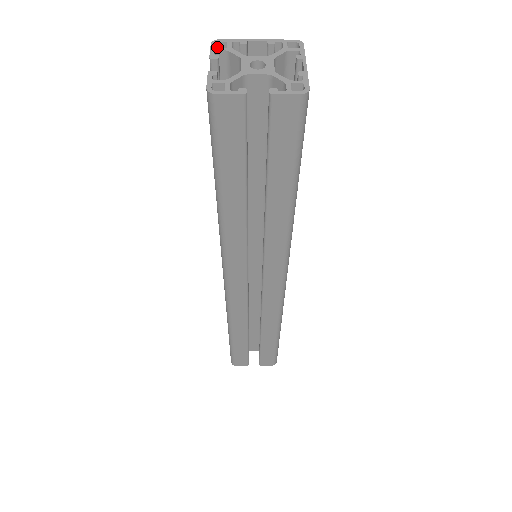
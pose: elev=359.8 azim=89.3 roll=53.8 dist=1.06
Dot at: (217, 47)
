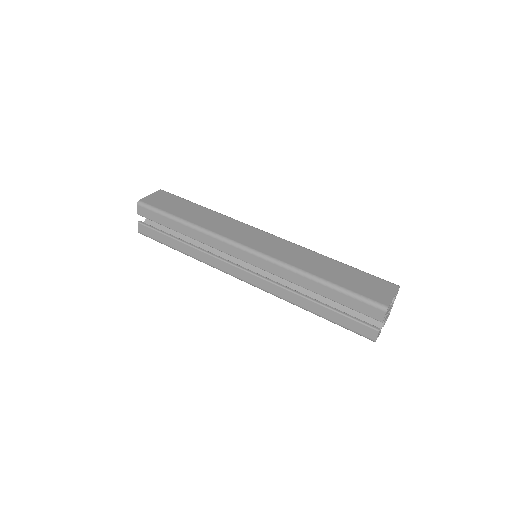
Dot at: (385, 308)
